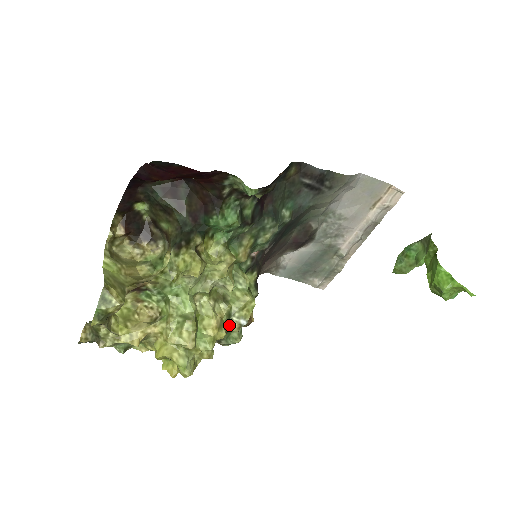
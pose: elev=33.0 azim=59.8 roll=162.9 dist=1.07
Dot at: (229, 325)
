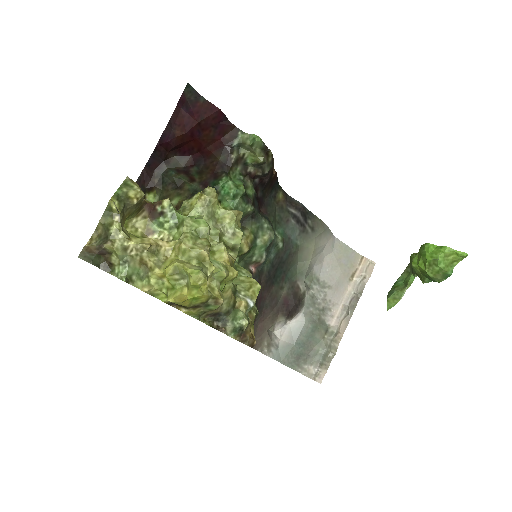
Dot at: (236, 299)
